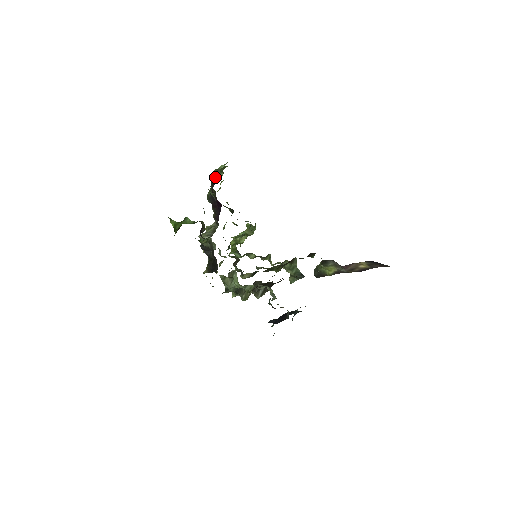
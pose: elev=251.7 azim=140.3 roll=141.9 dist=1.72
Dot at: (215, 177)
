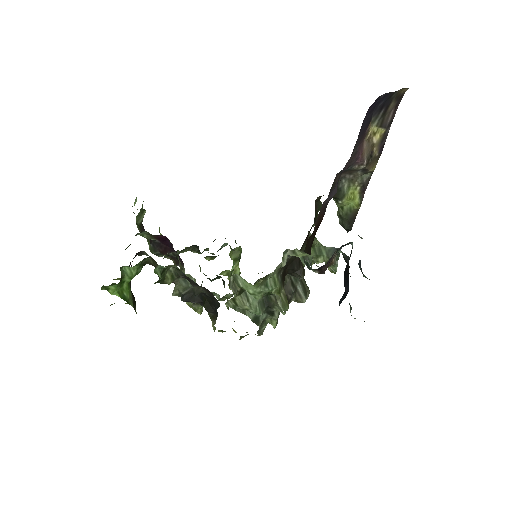
Dot at: (140, 223)
